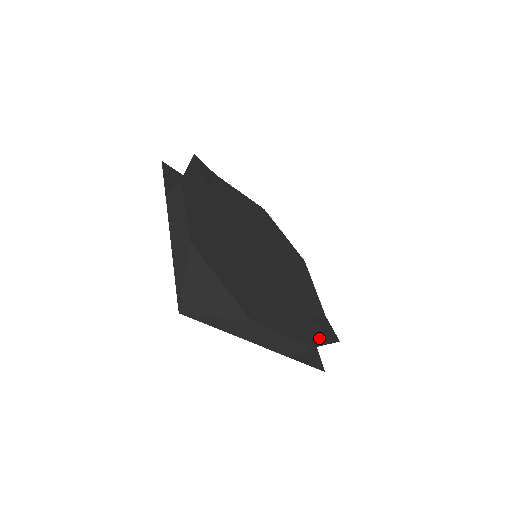
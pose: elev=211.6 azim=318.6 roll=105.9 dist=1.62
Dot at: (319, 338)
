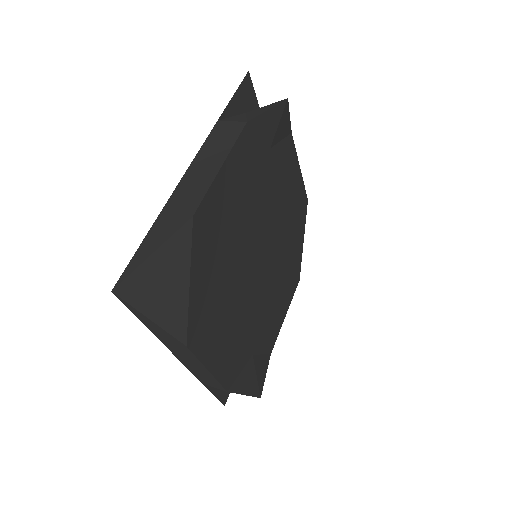
Dot at: (244, 384)
